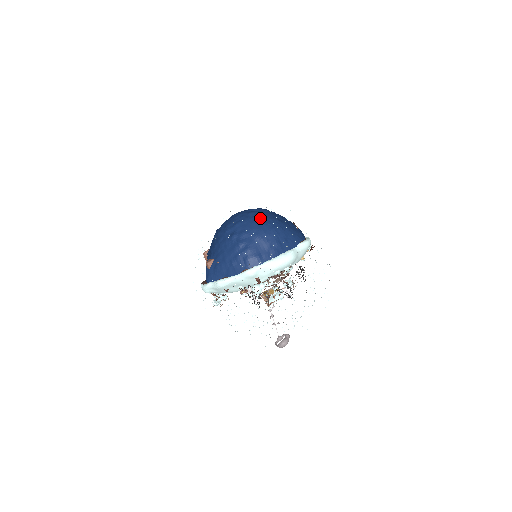
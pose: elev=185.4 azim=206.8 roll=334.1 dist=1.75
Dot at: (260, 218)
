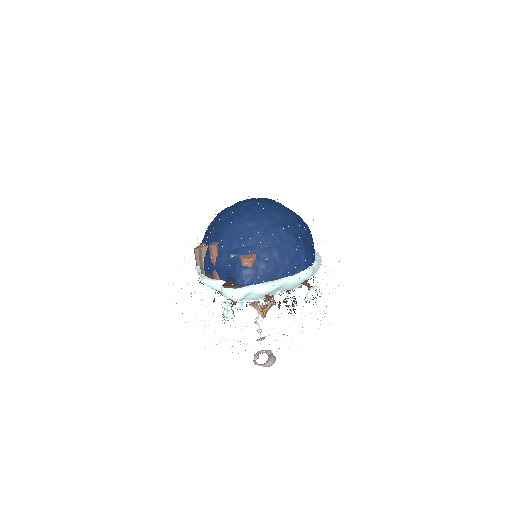
Dot at: (292, 211)
